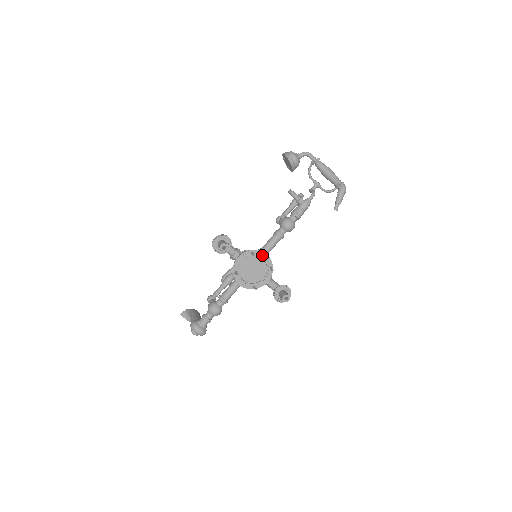
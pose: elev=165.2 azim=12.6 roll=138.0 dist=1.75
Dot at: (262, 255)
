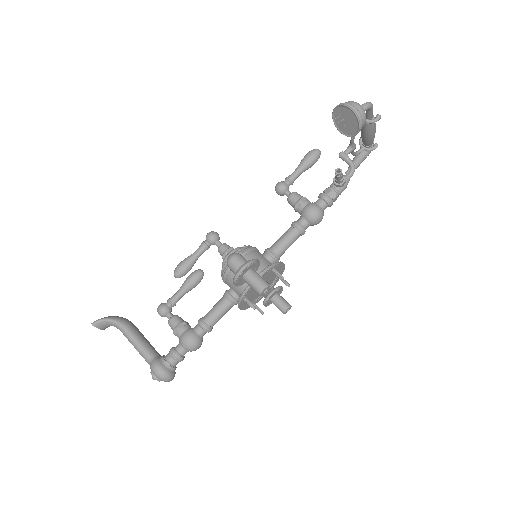
Dot at: (280, 267)
